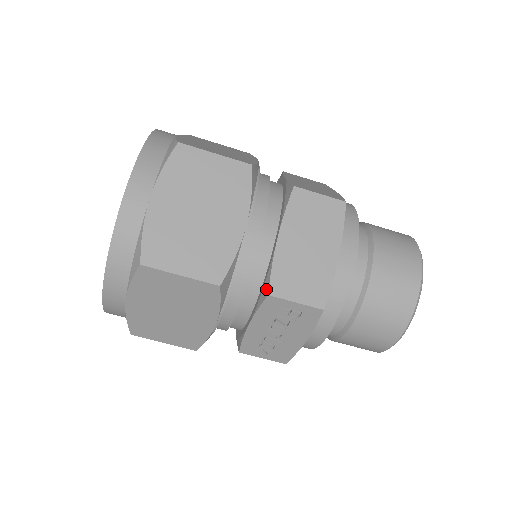
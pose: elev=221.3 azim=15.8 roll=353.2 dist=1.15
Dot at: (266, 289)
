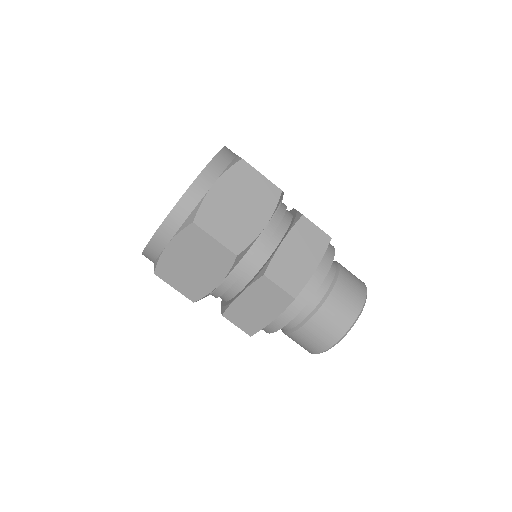
Dot at: (224, 310)
